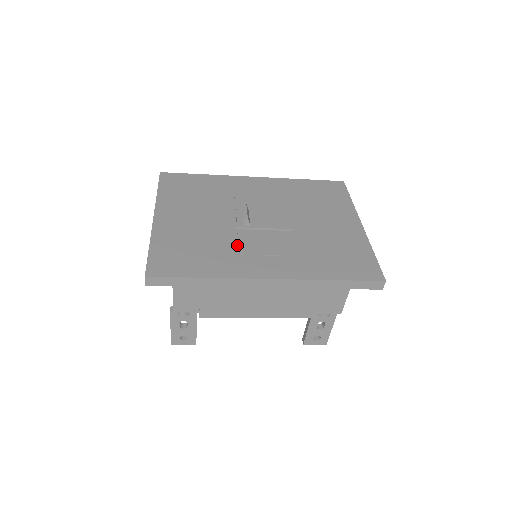
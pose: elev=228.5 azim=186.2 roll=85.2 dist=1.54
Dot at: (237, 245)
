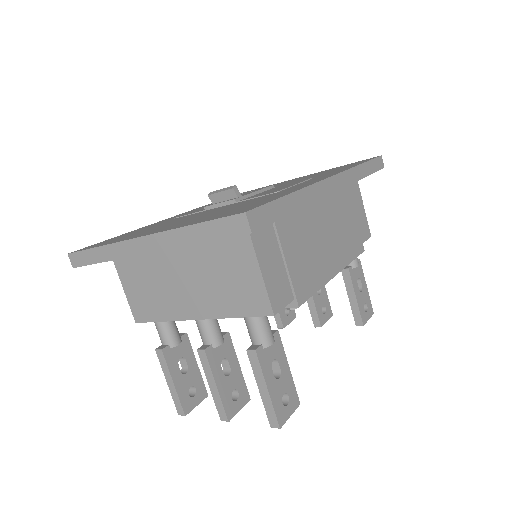
Dot at: (260, 196)
